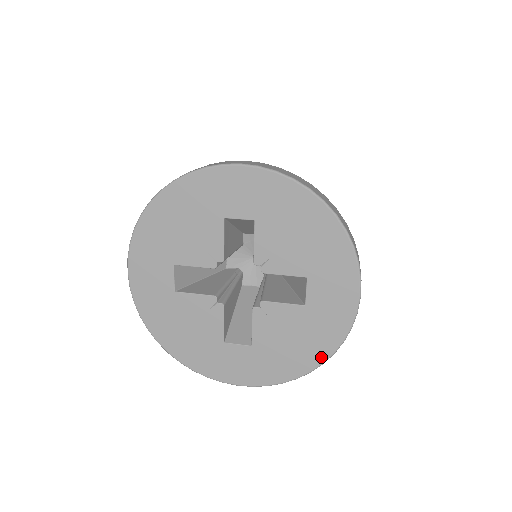
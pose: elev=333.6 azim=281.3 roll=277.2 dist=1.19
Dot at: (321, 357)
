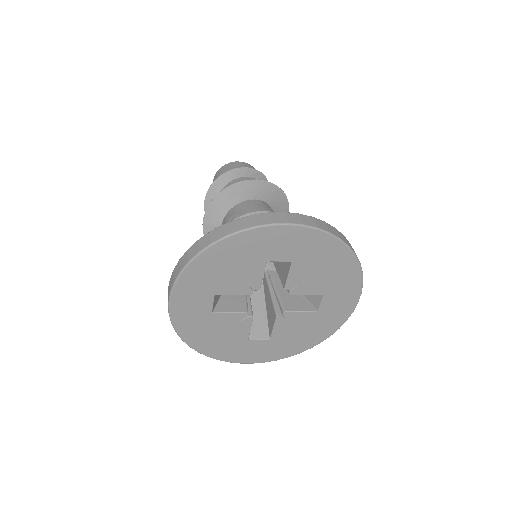
Dot at: (321, 339)
